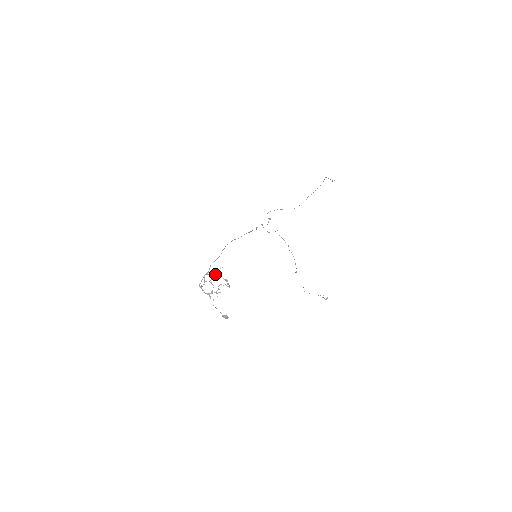
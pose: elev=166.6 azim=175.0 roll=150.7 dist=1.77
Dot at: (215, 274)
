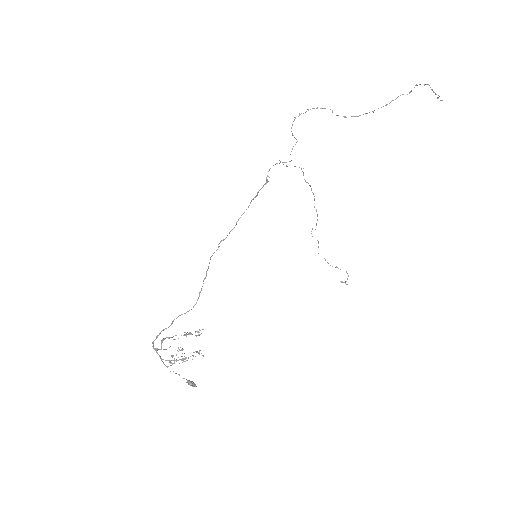
Dot at: occluded
